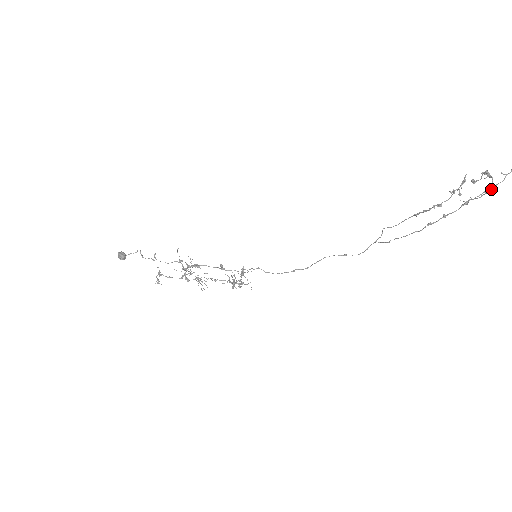
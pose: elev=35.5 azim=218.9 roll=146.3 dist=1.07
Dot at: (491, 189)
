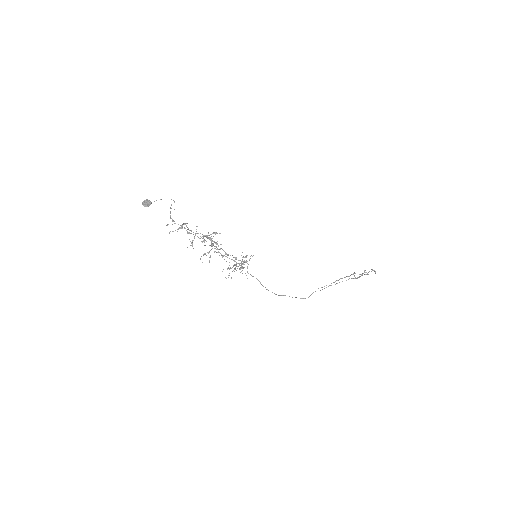
Dot at: (371, 271)
